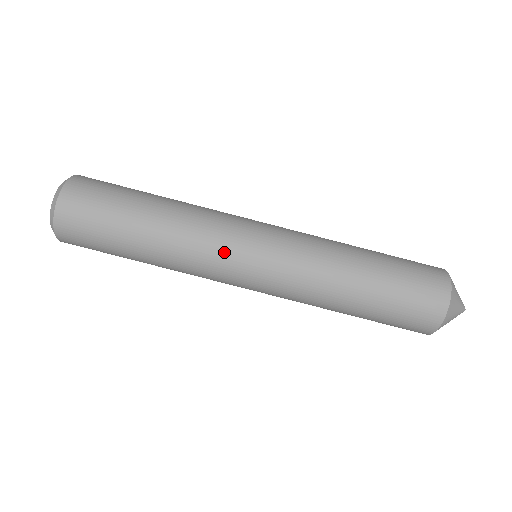
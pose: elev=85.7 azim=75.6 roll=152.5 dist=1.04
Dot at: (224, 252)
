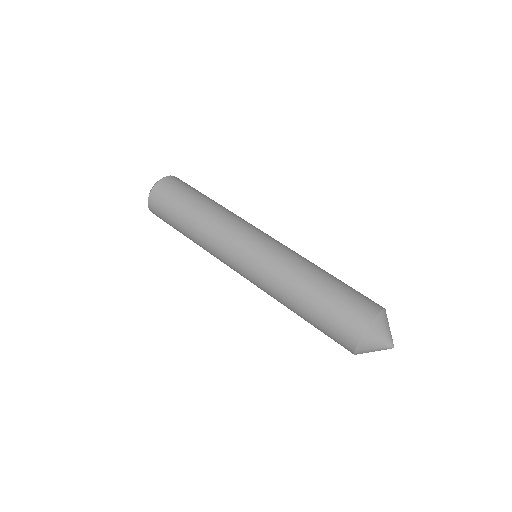
Dot at: (251, 224)
